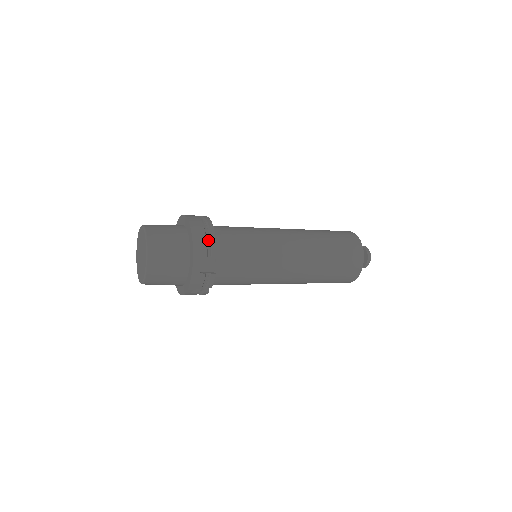
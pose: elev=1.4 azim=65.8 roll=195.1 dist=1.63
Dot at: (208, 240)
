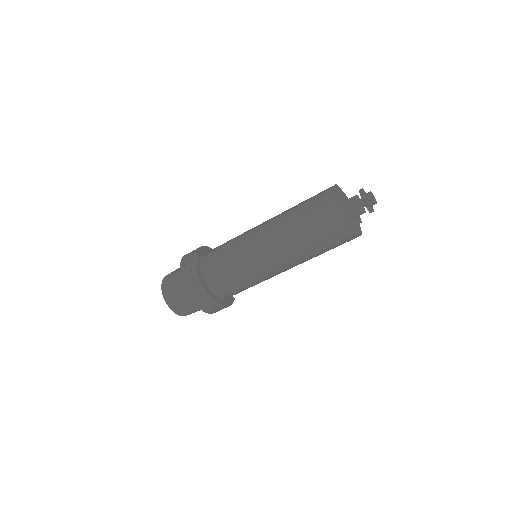
Dot at: occluded
